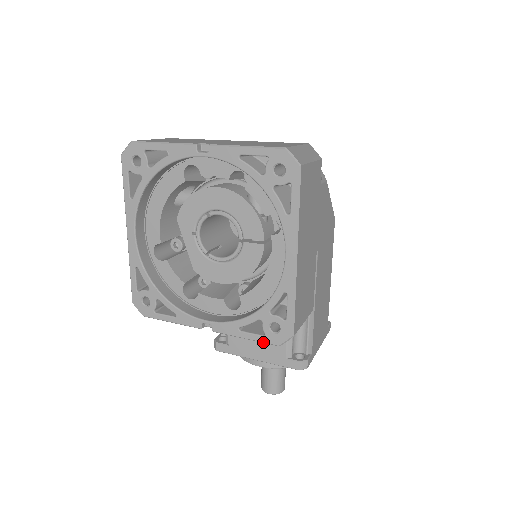
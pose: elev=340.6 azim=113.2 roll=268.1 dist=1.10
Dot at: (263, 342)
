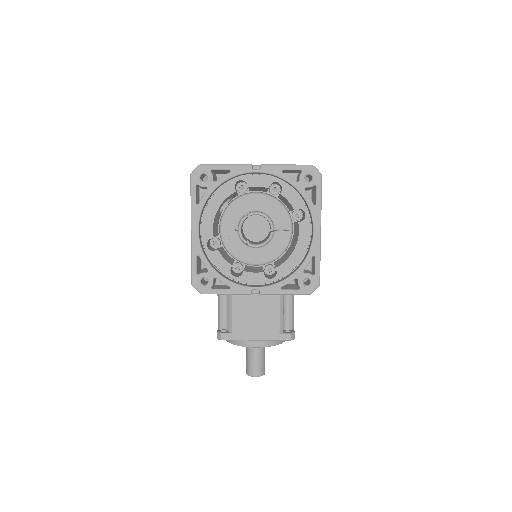
Dot at: (299, 294)
